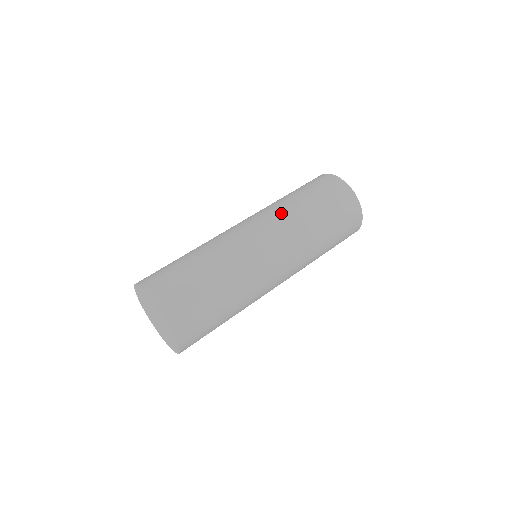
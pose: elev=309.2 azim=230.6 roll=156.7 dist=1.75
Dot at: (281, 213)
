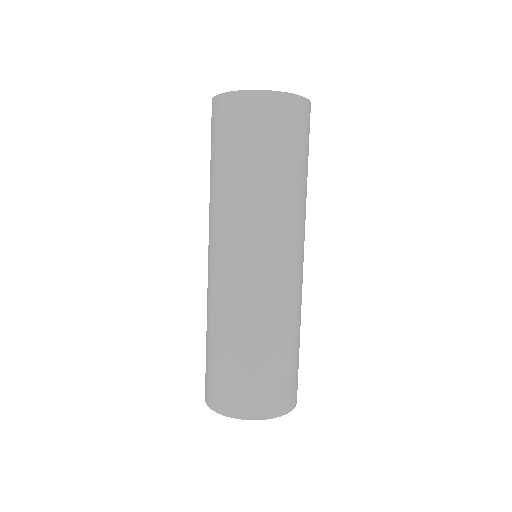
Dot at: (298, 214)
